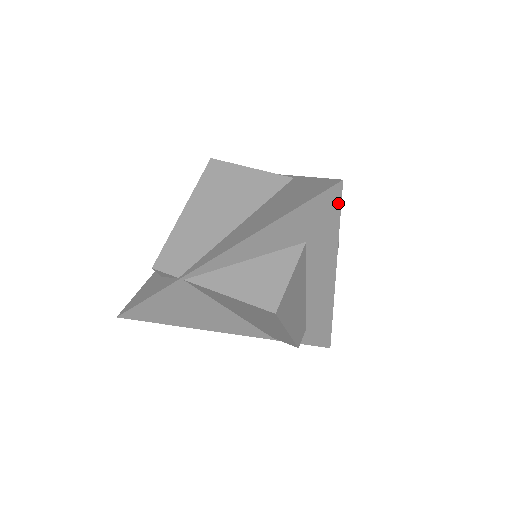
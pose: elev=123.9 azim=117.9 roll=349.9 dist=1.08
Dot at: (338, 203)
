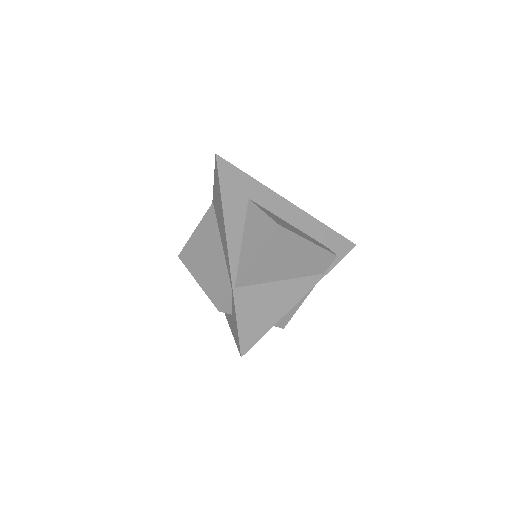
Dot at: (230, 165)
